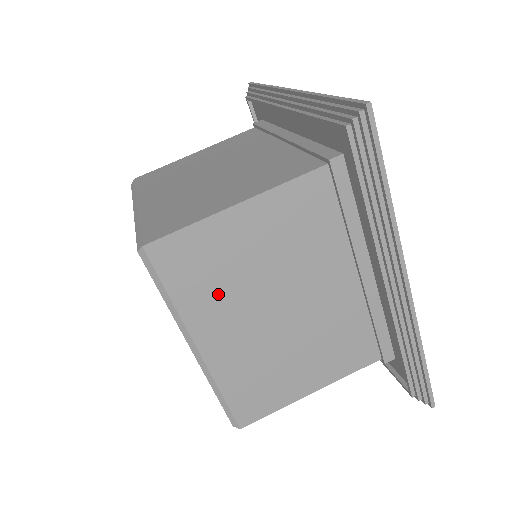
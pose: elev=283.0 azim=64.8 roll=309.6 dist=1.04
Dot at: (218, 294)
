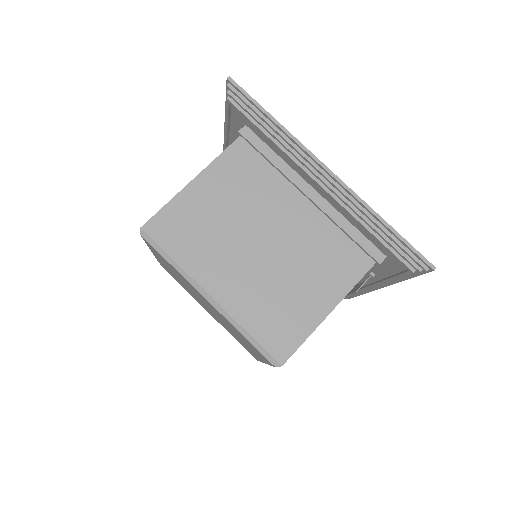
Dot at: (207, 246)
